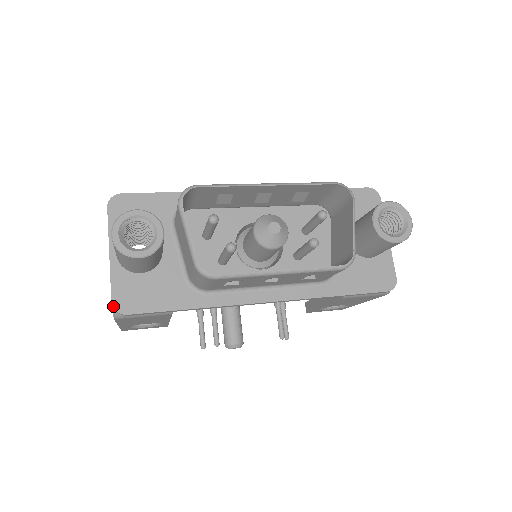
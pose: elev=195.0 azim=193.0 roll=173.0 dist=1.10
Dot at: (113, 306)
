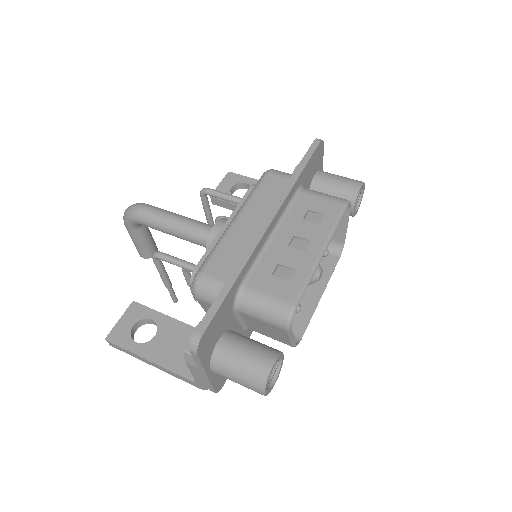
Dot at: occluded
